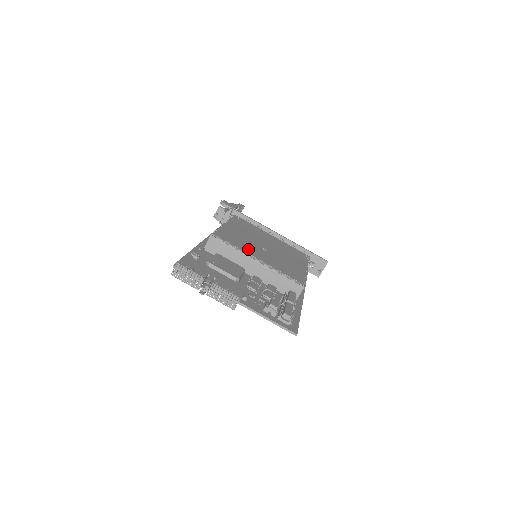
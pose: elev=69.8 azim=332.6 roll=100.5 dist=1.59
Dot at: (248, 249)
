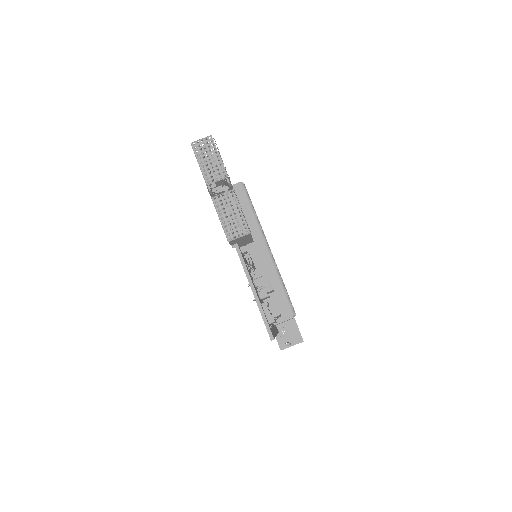
Dot at: occluded
